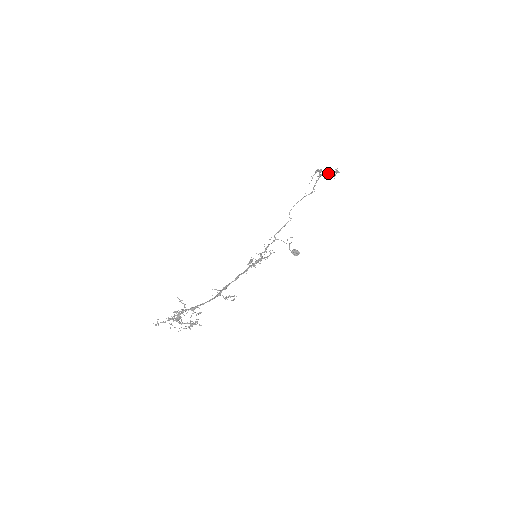
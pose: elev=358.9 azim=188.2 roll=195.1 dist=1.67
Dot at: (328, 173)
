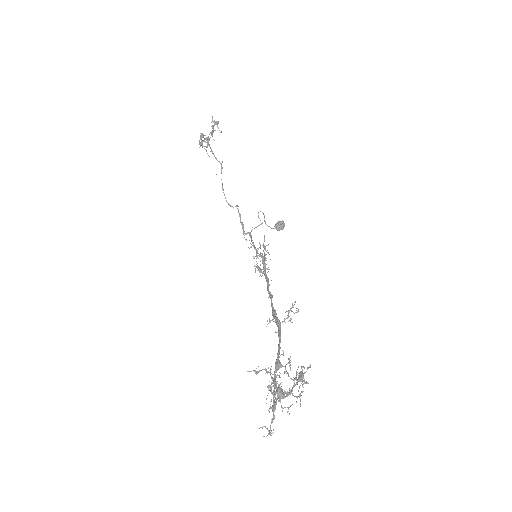
Dot at: occluded
